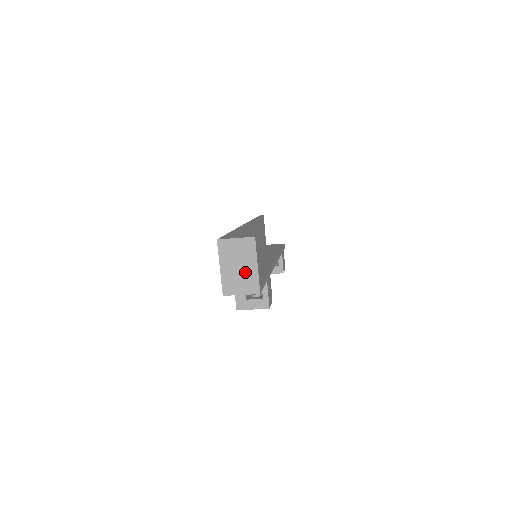
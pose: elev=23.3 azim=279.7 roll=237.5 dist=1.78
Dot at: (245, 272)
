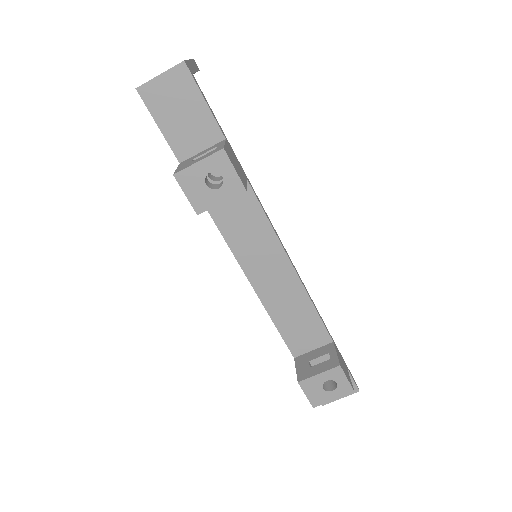
Dot at: occluded
